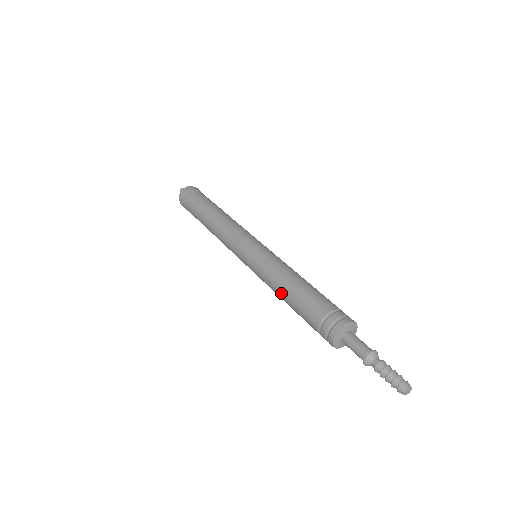
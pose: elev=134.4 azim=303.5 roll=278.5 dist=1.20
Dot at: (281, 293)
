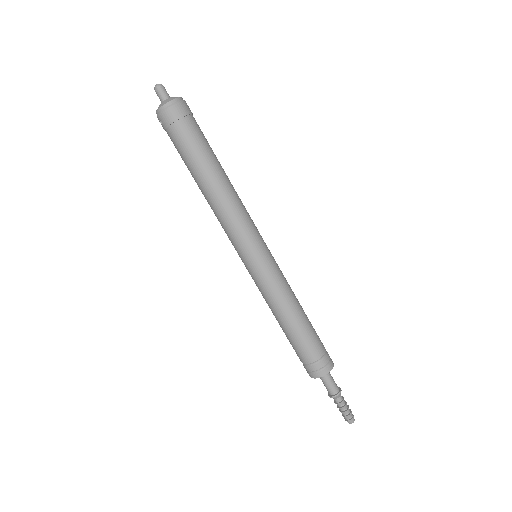
Dot at: (279, 320)
